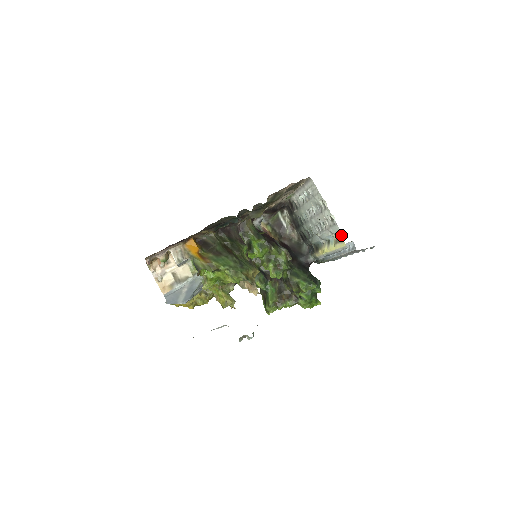
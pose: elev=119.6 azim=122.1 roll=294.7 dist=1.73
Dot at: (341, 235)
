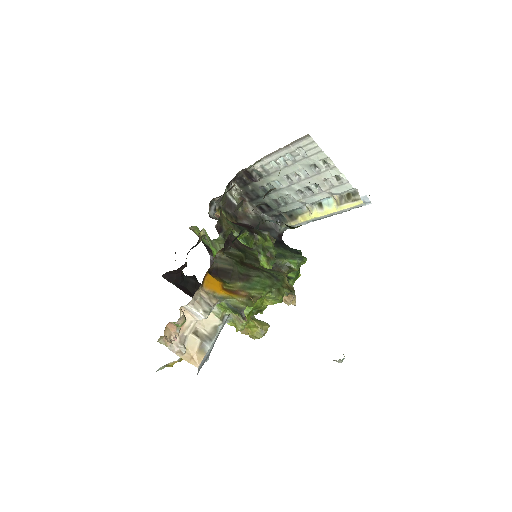
Dot at: (351, 193)
